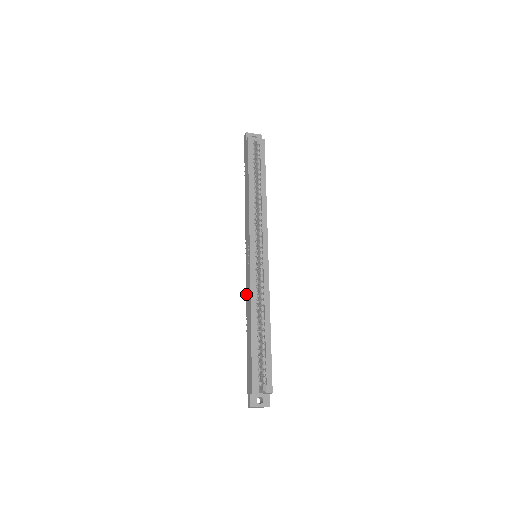
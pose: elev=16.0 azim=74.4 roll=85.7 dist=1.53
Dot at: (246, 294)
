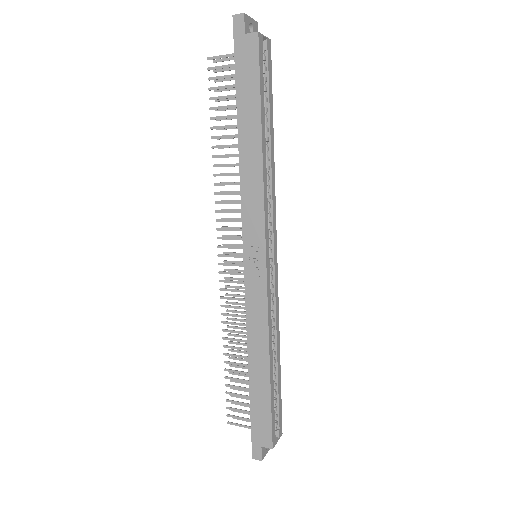
Dot at: (247, 317)
